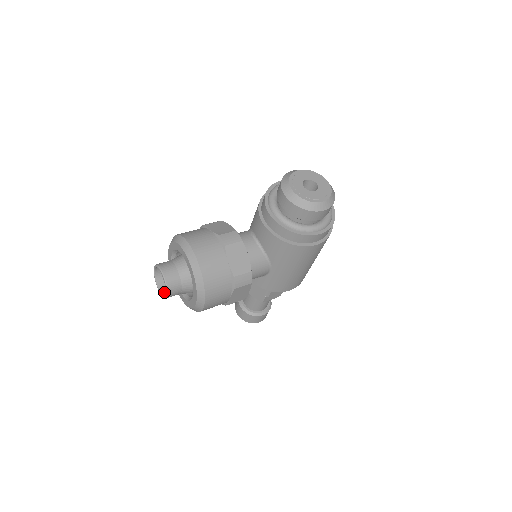
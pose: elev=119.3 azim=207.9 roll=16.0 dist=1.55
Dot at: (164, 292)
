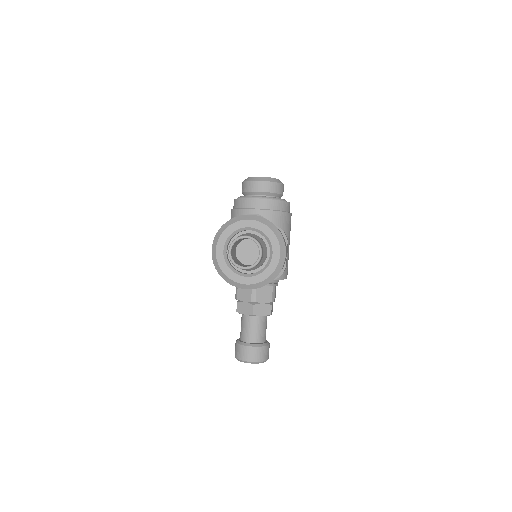
Dot at: (250, 266)
